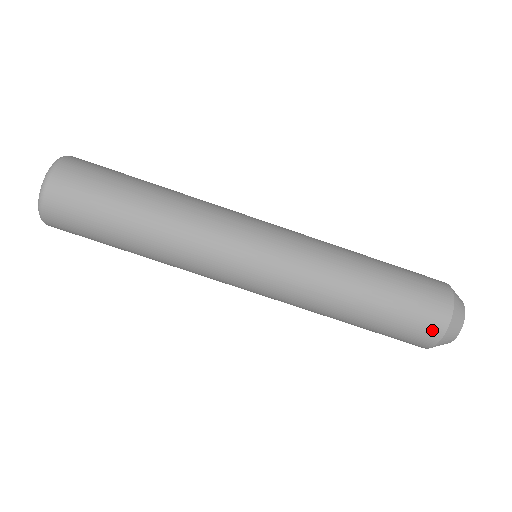
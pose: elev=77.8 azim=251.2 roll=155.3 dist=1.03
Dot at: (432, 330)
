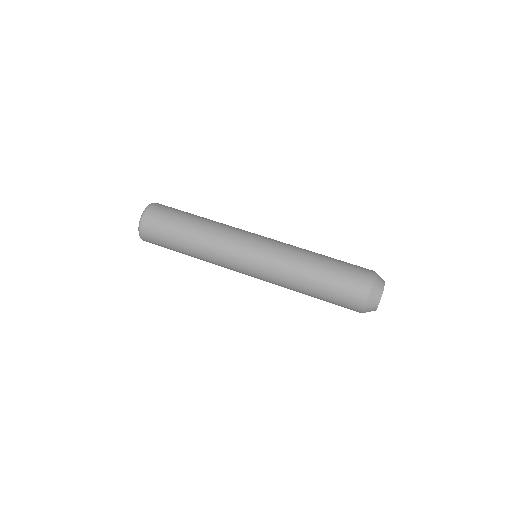
Dot at: (367, 272)
